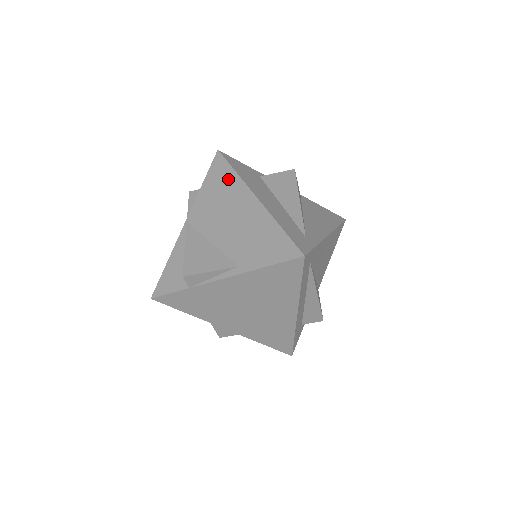
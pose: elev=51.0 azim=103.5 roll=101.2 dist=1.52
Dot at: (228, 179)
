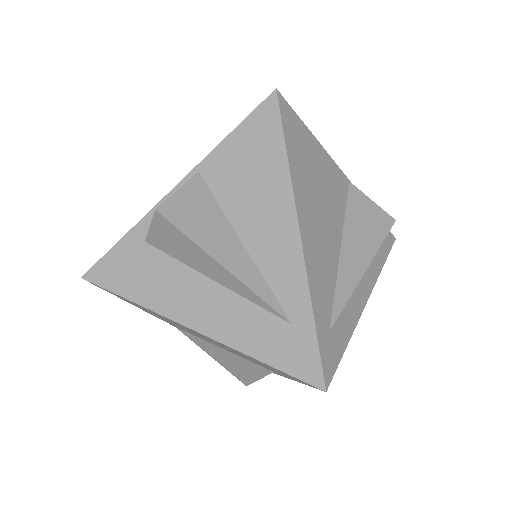
Dot at: occluded
